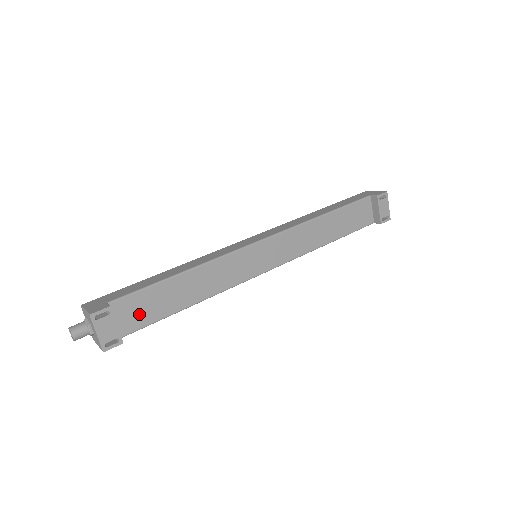
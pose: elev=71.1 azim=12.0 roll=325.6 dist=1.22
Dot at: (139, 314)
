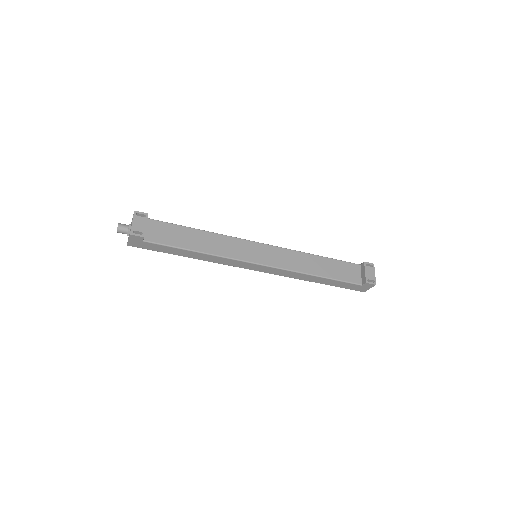
Dot at: (162, 235)
